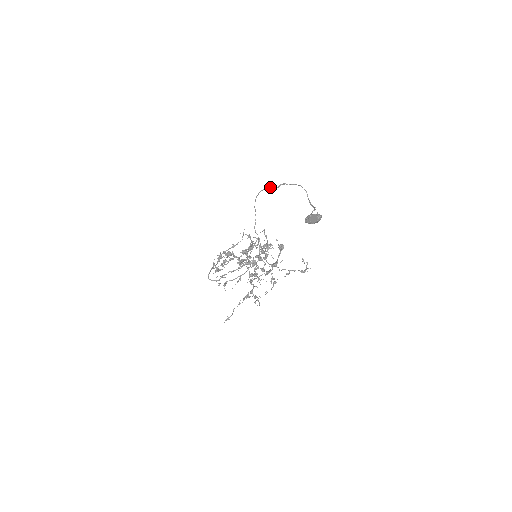
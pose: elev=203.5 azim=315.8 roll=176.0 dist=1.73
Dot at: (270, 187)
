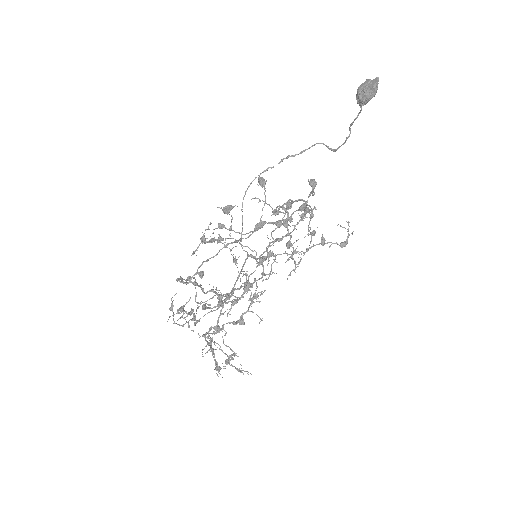
Dot at: occluded
